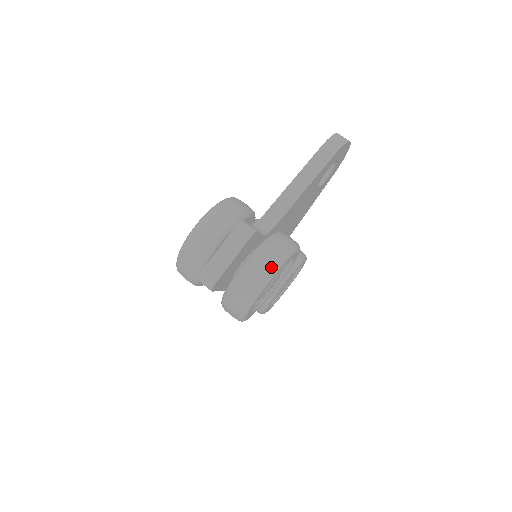
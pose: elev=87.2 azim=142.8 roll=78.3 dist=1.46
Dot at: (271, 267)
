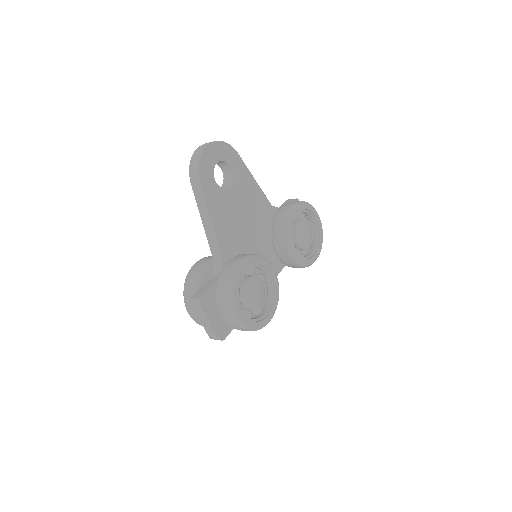
Dot at: (228, 307)
